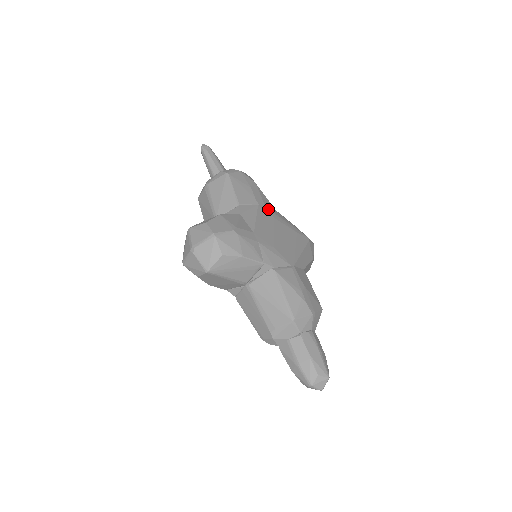
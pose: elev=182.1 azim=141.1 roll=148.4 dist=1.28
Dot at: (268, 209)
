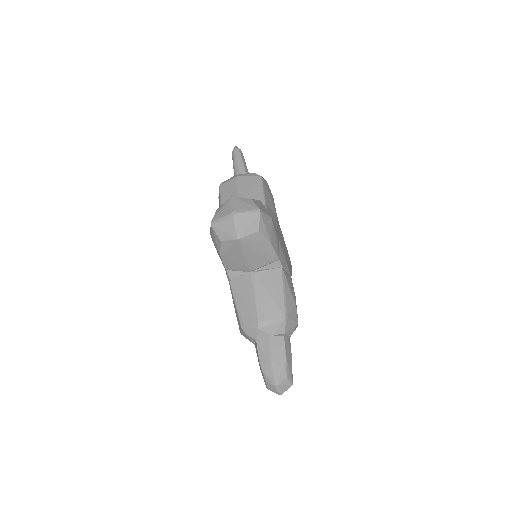
Dot at: occluded
